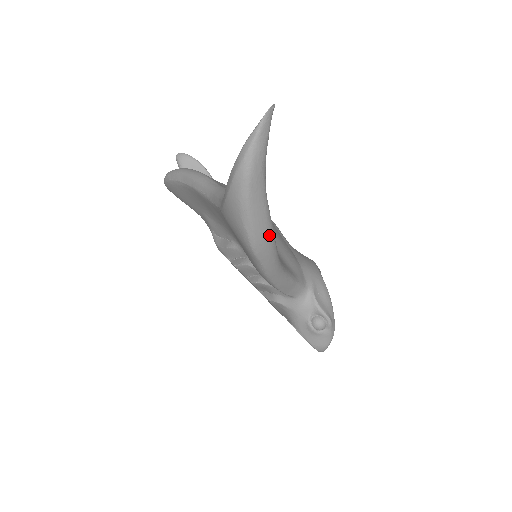
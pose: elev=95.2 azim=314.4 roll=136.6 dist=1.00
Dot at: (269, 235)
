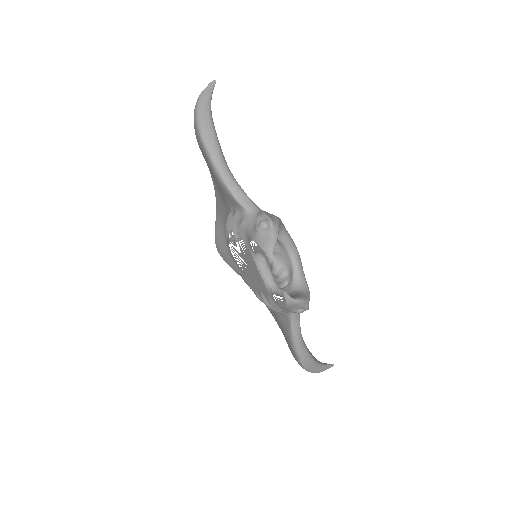
Dot at: (211, 131)
